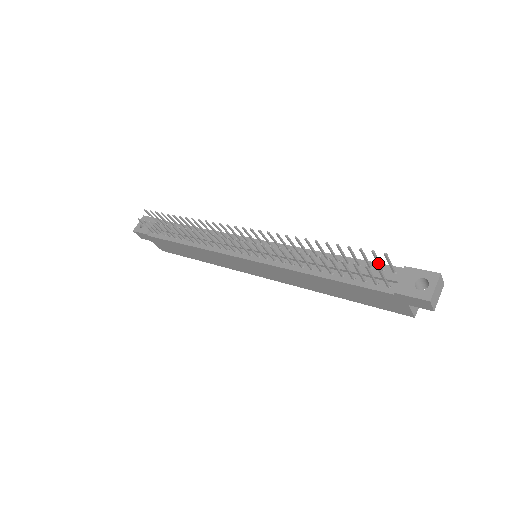
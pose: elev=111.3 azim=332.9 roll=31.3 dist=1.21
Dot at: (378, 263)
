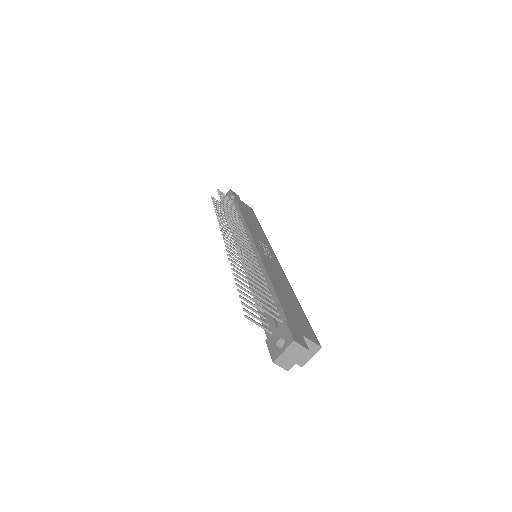
Dot at: (268, 308)
